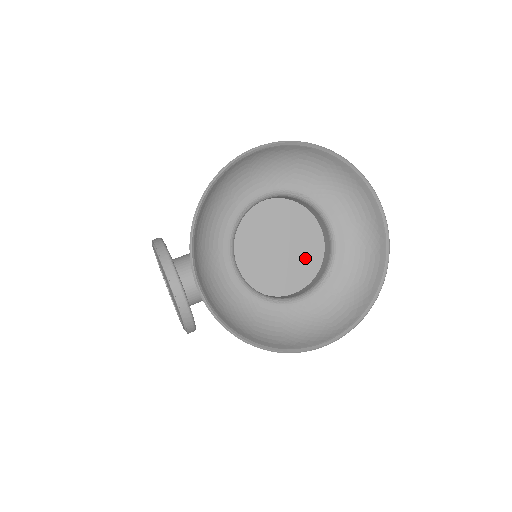
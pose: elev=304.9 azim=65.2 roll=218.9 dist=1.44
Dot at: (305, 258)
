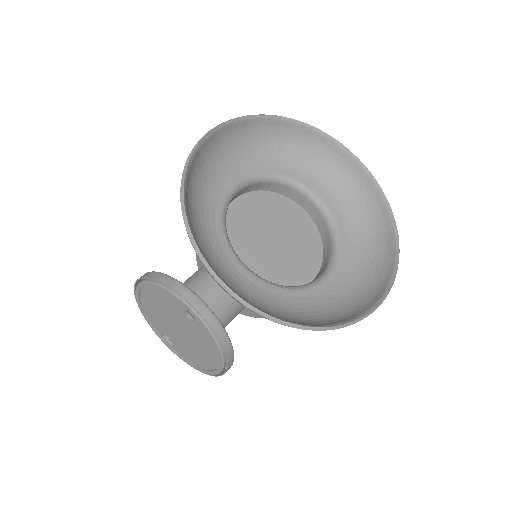
Dot at: (304, 241)
